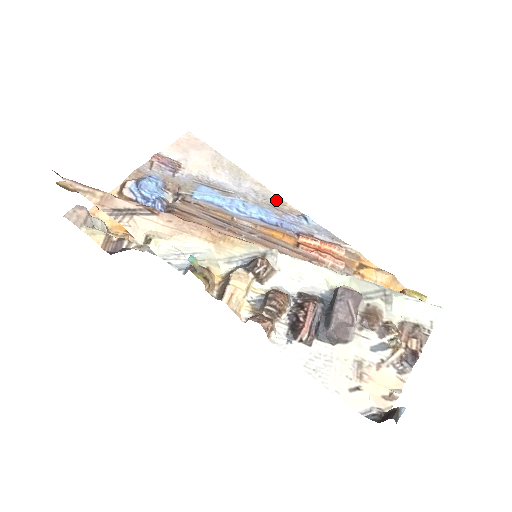
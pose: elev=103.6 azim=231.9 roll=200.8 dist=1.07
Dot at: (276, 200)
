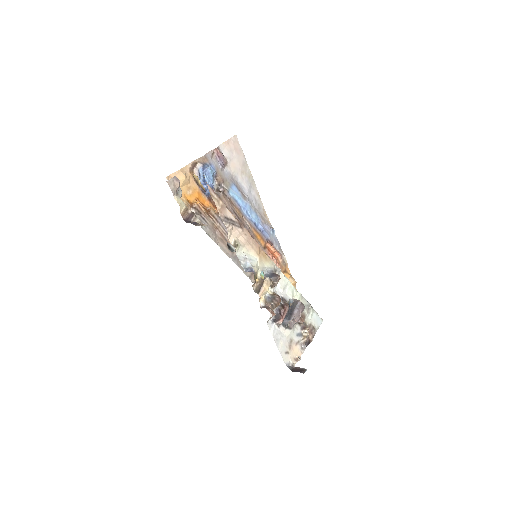
Dot at: (263, 211)
